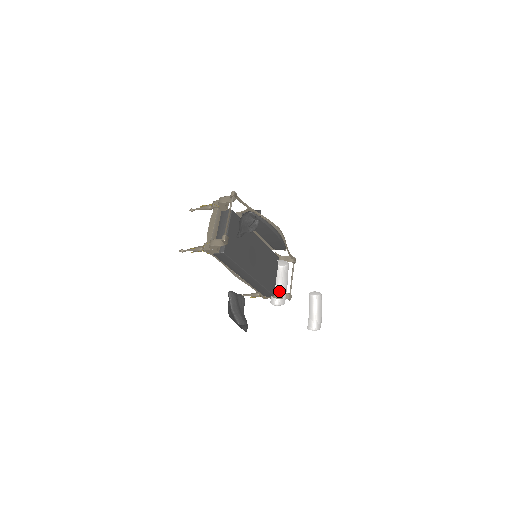
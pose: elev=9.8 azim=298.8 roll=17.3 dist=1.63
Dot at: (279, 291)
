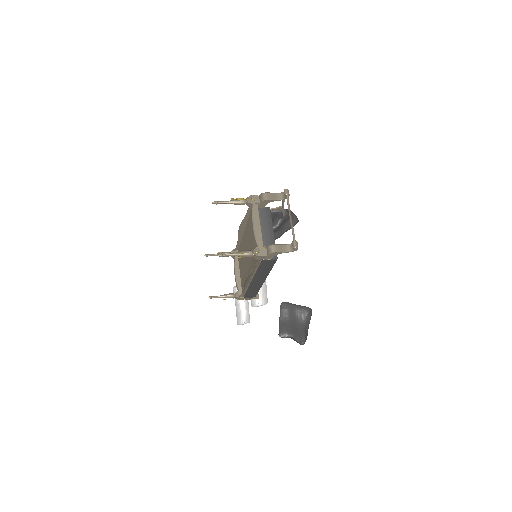
Dot at: occluded
